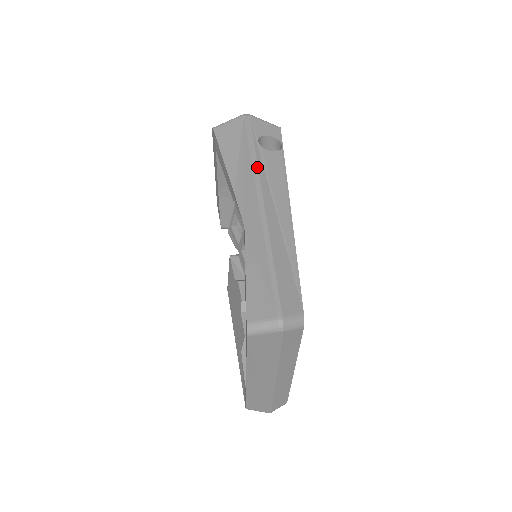
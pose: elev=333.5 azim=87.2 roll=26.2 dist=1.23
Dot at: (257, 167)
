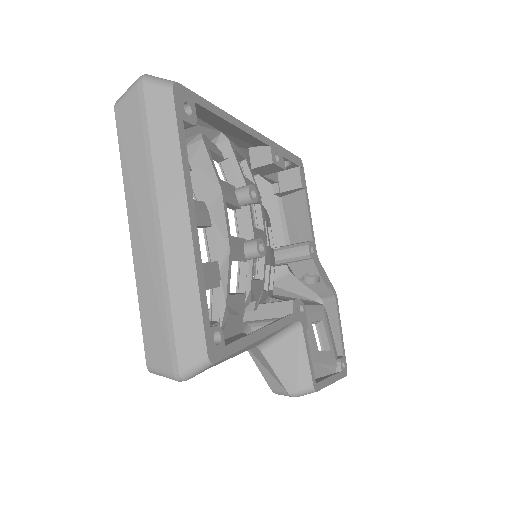
Dot at: occluded
